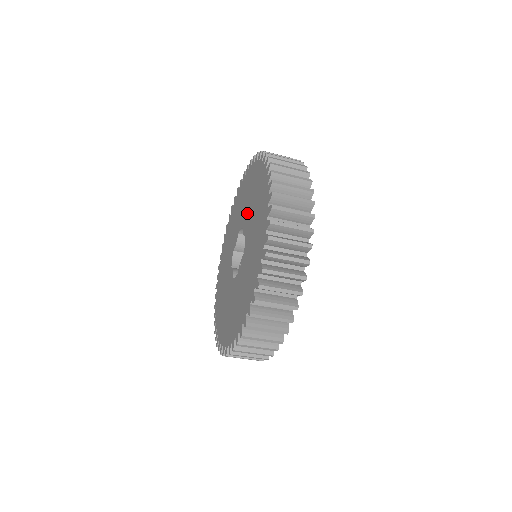
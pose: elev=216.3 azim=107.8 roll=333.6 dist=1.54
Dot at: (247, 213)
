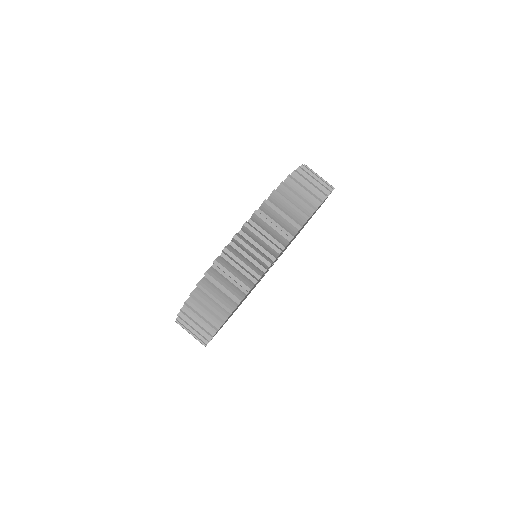
Dot at: occluded
